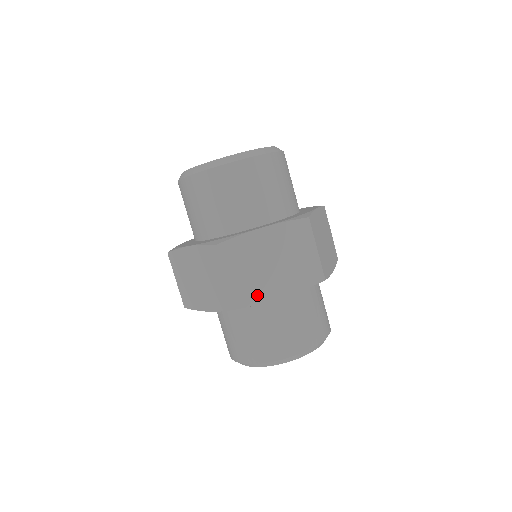
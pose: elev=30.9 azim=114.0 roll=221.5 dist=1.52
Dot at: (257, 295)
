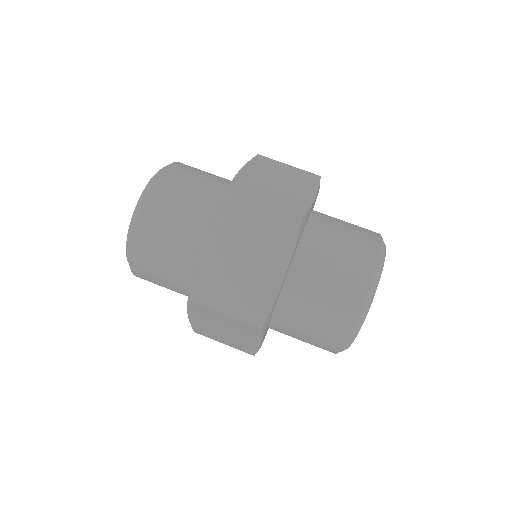
Dot at: (264, 298)
